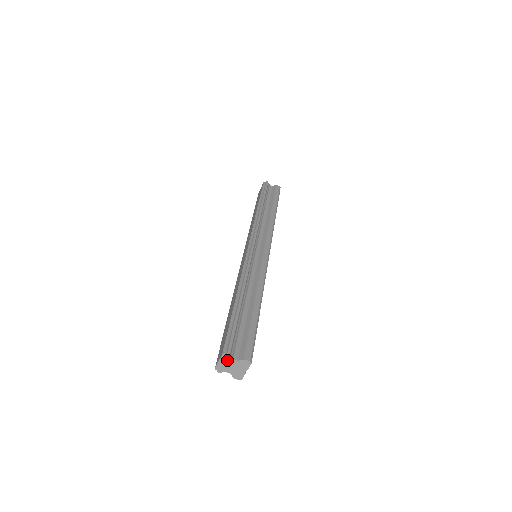
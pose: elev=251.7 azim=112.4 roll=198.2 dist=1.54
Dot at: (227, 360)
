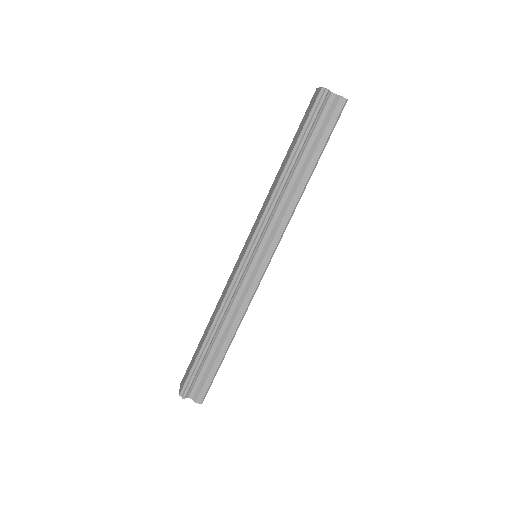
Dot at: occluded
